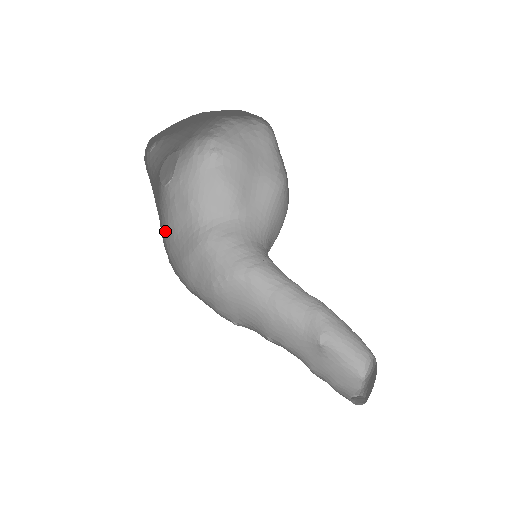
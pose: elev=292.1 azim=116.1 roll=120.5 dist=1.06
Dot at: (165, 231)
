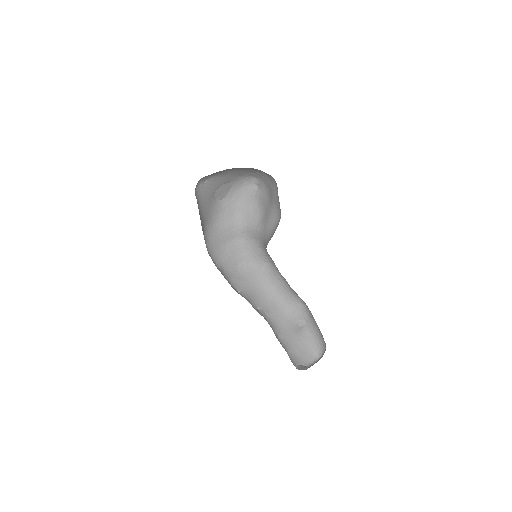
Dot at: (211, 227)
